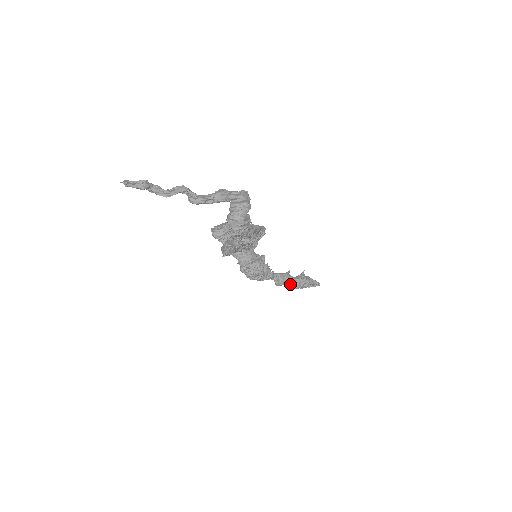
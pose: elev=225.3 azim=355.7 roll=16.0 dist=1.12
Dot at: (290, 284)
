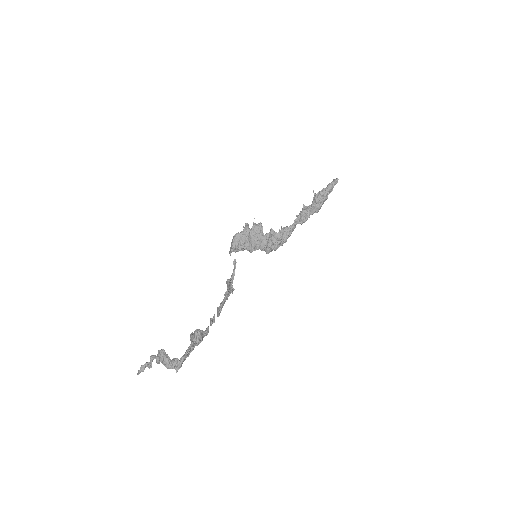
Dot at: (312, 213)
